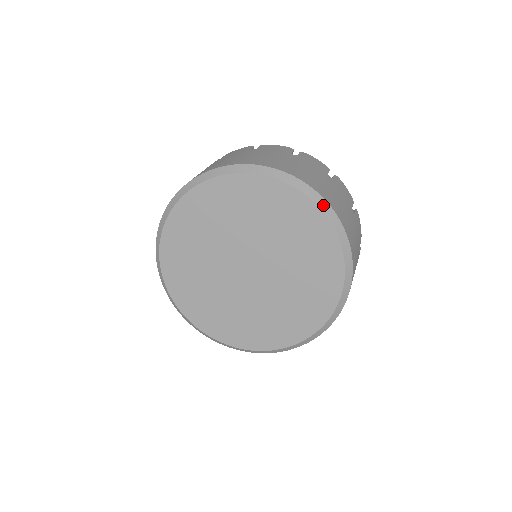
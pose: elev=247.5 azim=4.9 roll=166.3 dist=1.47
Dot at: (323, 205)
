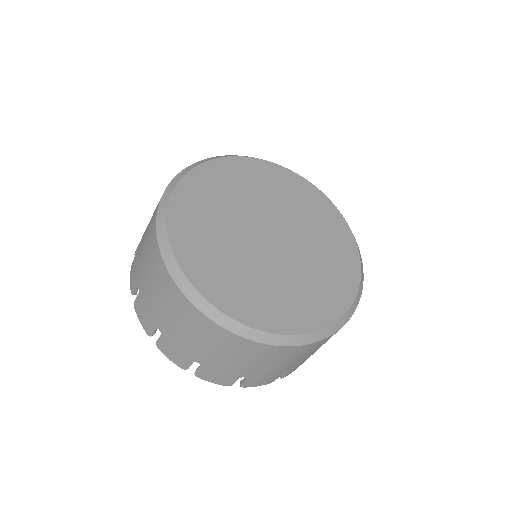
Dot at: (321, 192)
